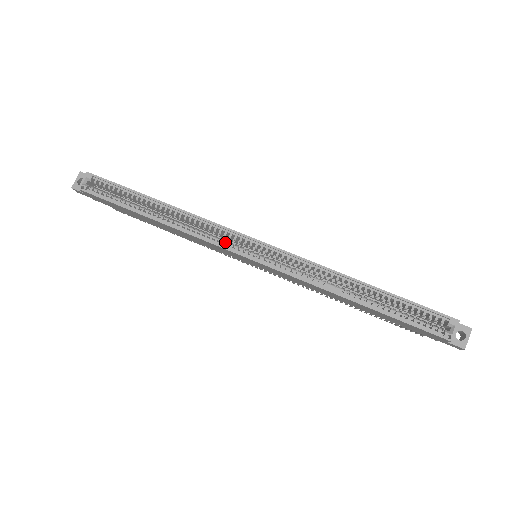
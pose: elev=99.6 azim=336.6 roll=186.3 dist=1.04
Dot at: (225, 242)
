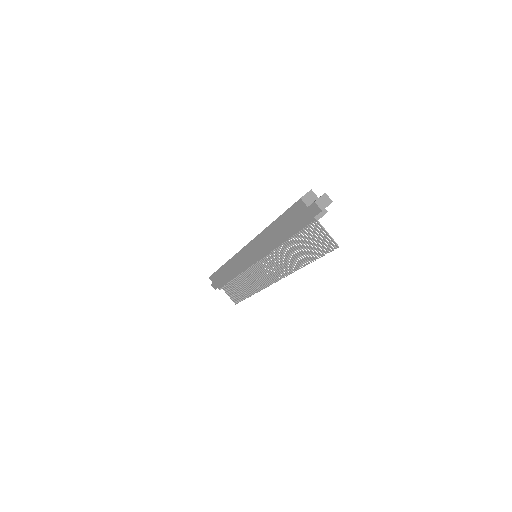
Dot at: occluded
